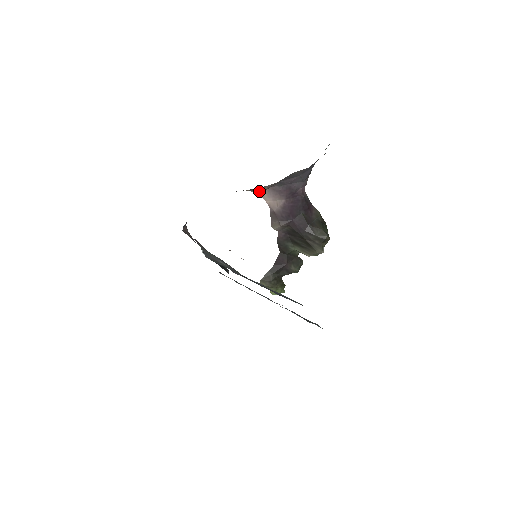
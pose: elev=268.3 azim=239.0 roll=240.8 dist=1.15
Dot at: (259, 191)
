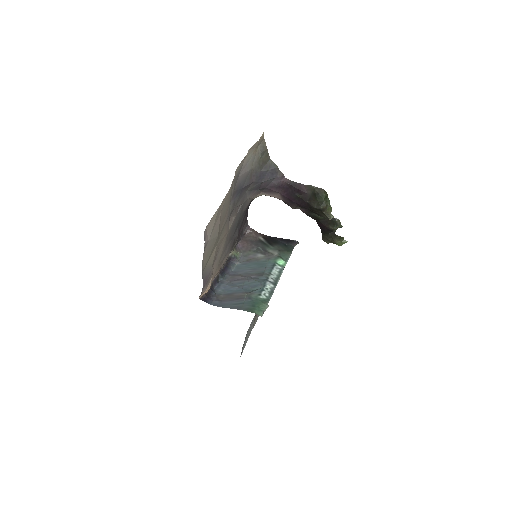
Dot at: (261, 195)
